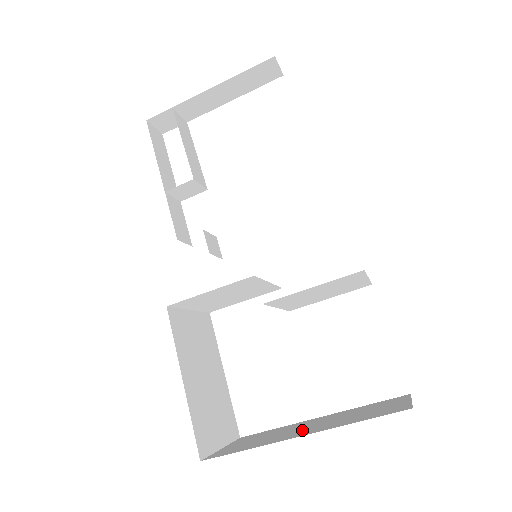
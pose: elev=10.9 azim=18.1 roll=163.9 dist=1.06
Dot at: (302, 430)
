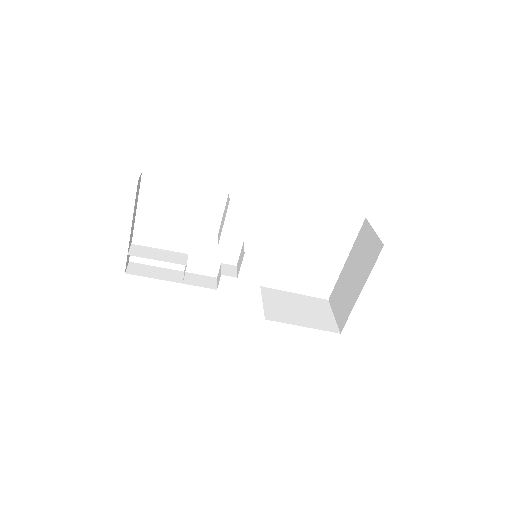
Dot at: (354, 284)
